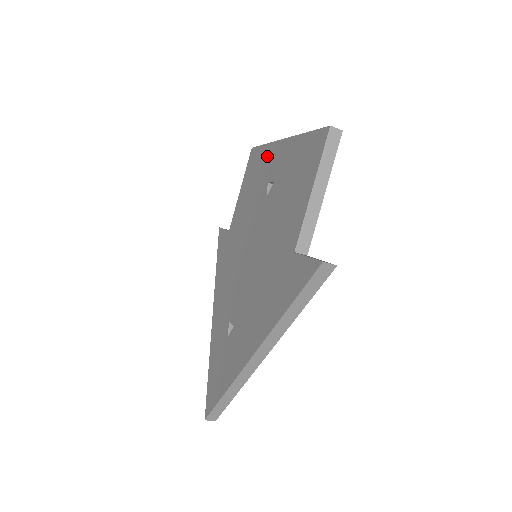
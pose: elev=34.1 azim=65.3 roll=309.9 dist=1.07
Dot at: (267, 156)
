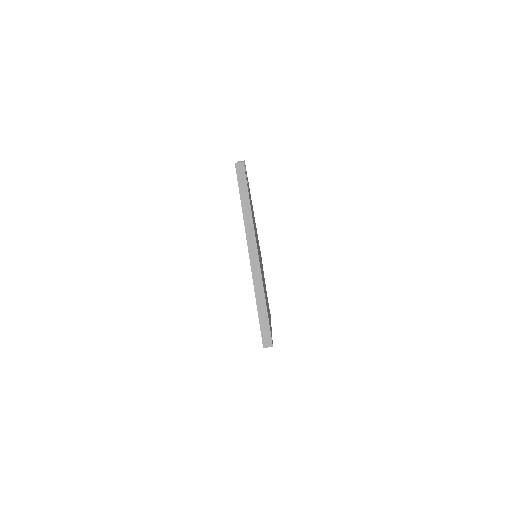
Dot at: occluded
